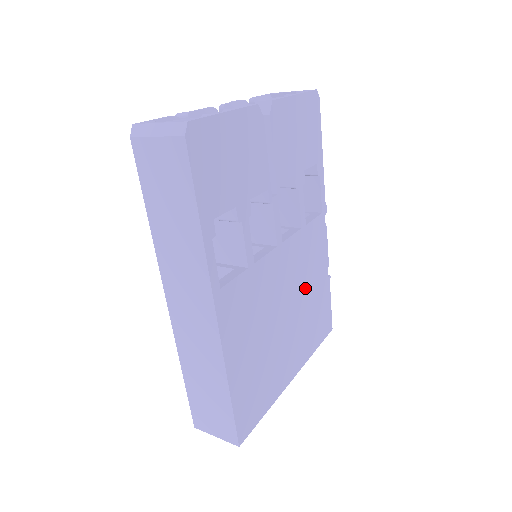
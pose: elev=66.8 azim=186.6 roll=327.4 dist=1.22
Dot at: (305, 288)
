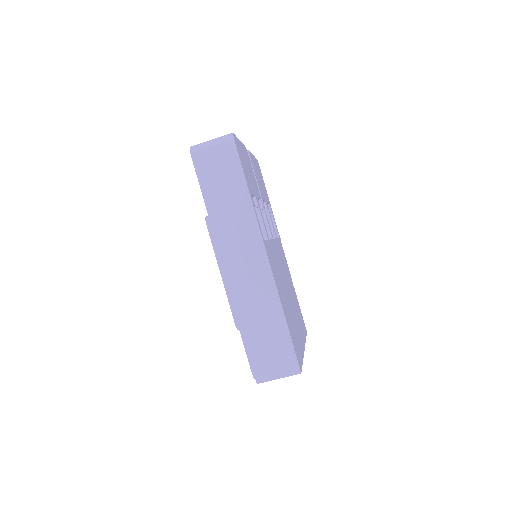
Dot at: (289, 283)
